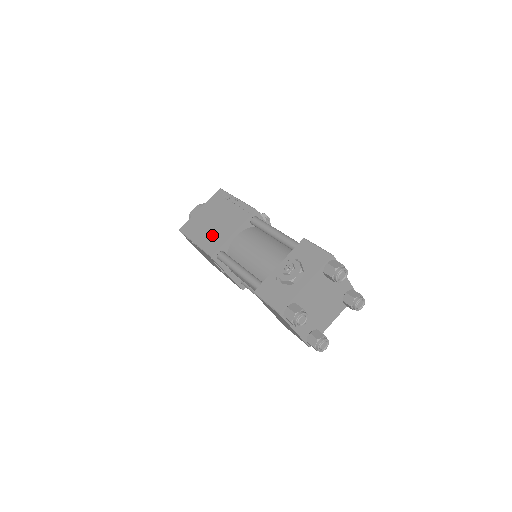
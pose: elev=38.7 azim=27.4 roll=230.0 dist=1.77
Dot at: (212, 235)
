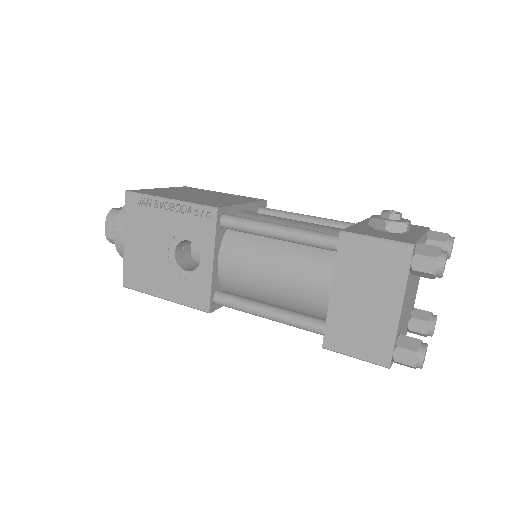
Dot at: (204, 199)
